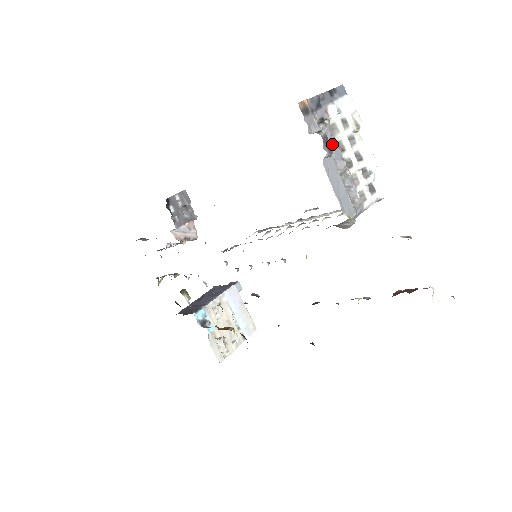
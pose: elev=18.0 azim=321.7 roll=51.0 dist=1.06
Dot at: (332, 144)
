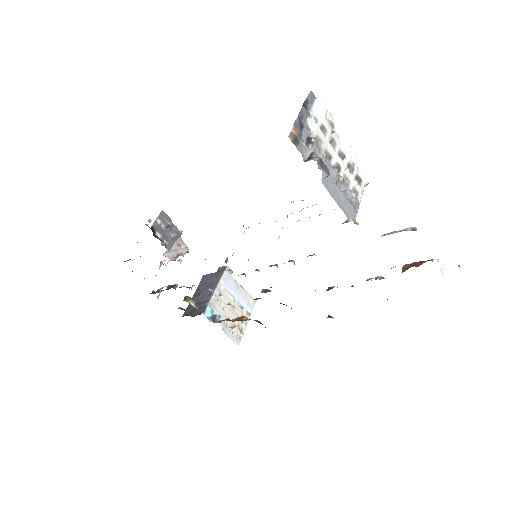
Dot at: (322, 159)
